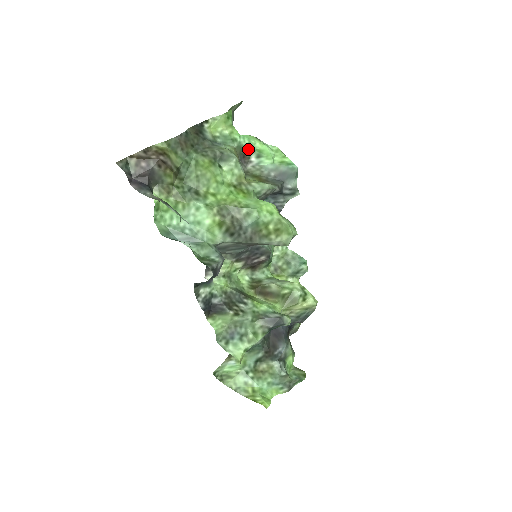
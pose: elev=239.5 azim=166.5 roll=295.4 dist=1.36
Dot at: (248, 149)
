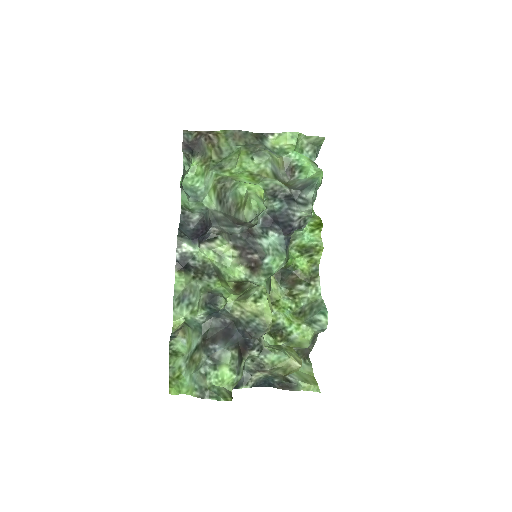
Dot at: (296, 164)
